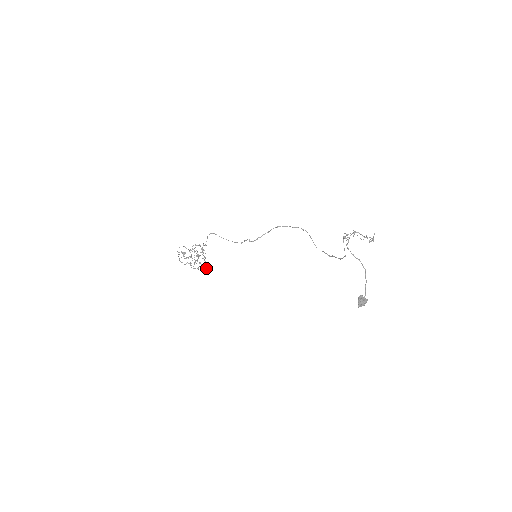
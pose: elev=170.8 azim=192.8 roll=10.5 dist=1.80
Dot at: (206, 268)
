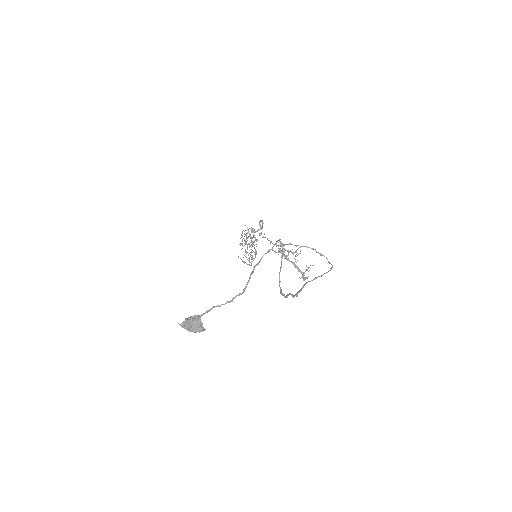
Dot at: (251, 264)
